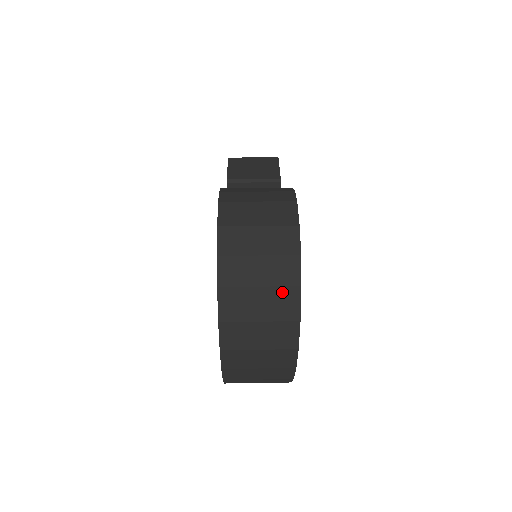
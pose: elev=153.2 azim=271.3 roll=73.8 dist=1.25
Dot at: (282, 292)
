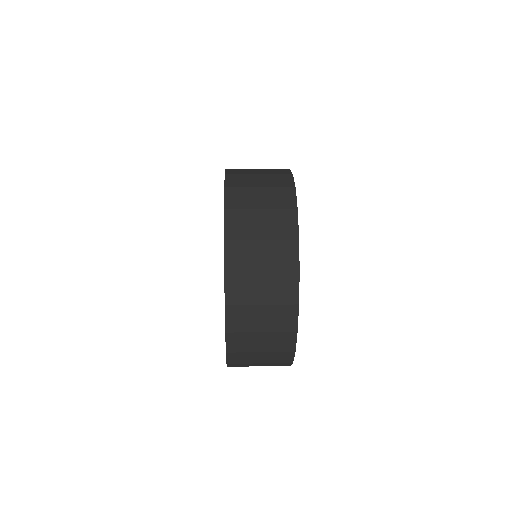
Dot at: (281, 214)
